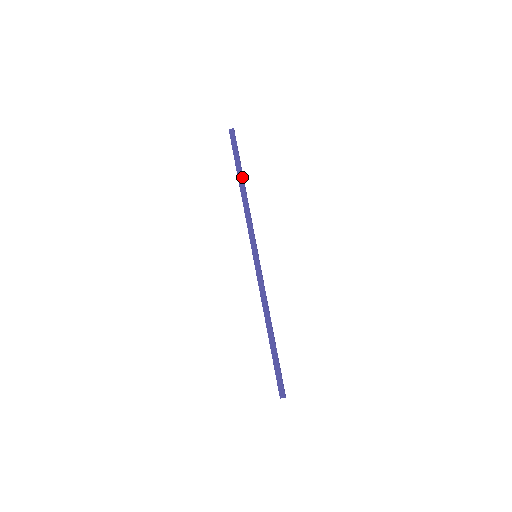
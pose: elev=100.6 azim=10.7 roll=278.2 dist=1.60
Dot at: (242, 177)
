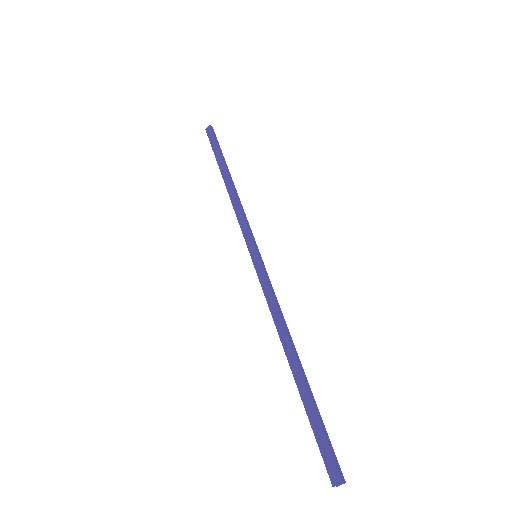
Dot at: (225, 169)
